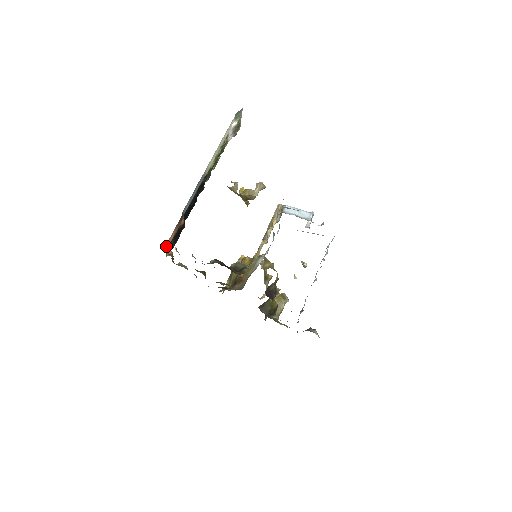
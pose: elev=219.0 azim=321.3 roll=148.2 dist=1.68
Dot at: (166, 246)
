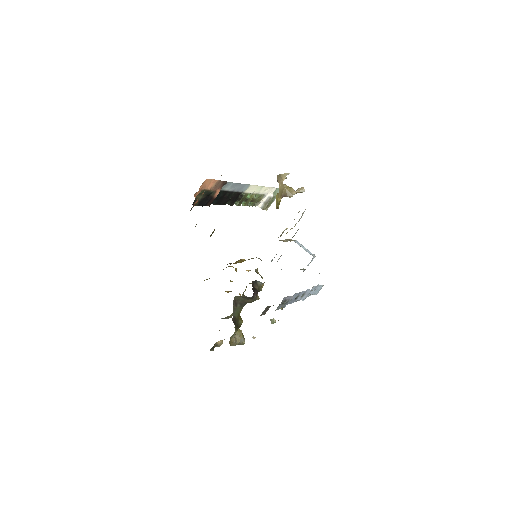
Dot at: (205, 183)
